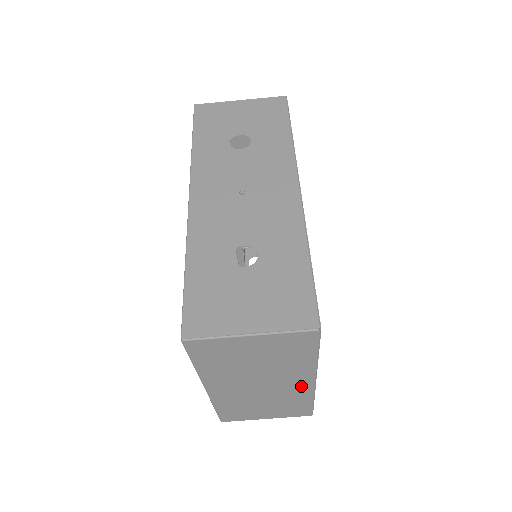
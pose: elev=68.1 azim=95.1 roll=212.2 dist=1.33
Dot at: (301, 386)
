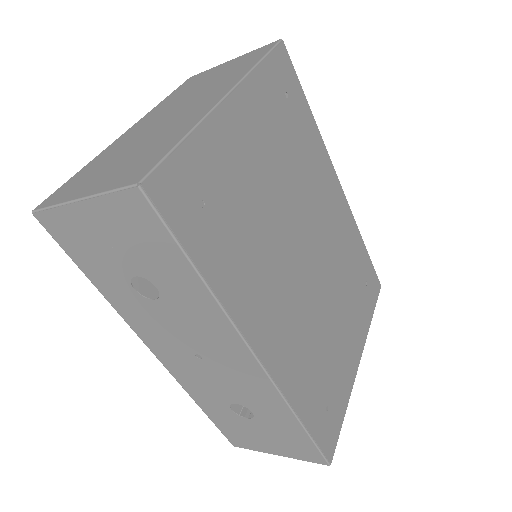
Dot at: occluded
